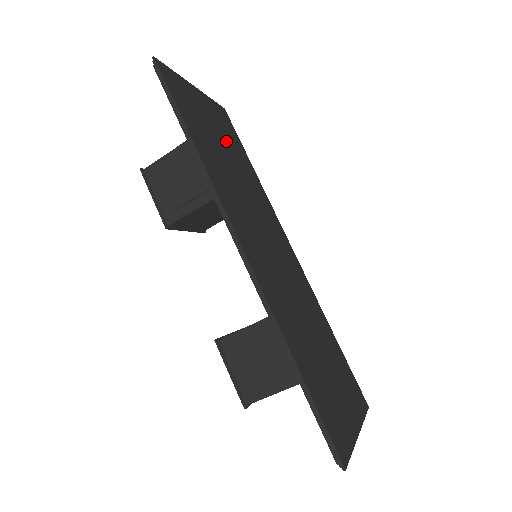
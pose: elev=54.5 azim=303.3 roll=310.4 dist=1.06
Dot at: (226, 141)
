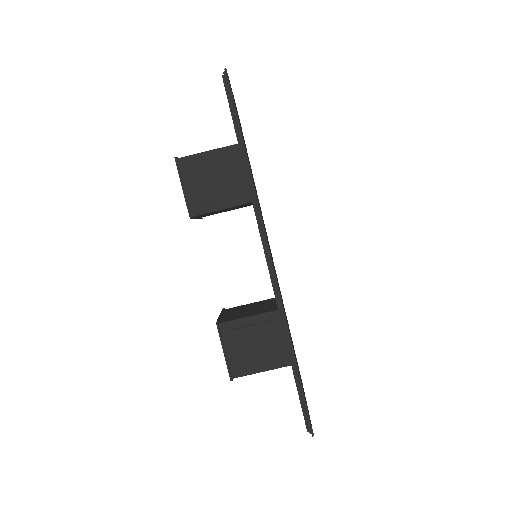
Dot at: occluded
